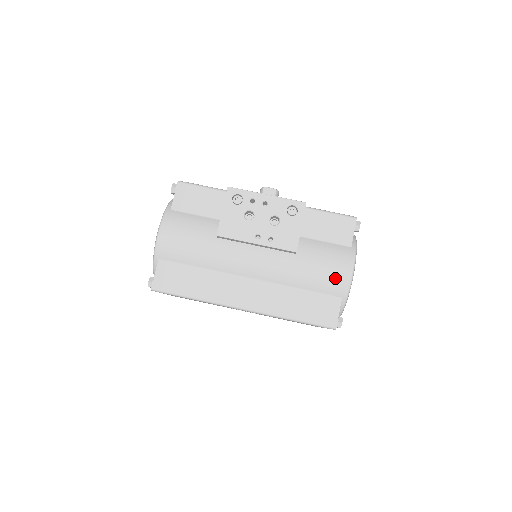
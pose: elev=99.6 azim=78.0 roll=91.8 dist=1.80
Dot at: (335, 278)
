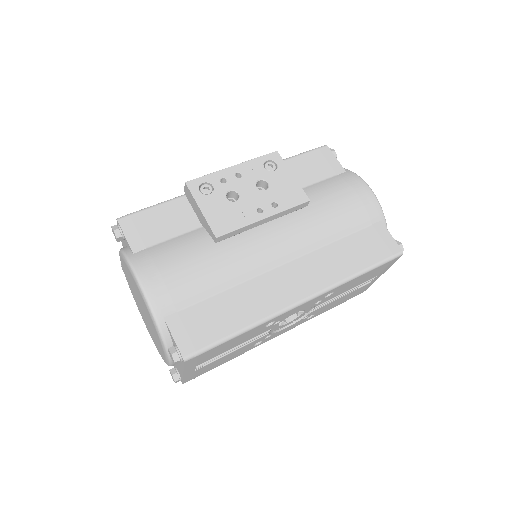
Dot at: (361, 204)
